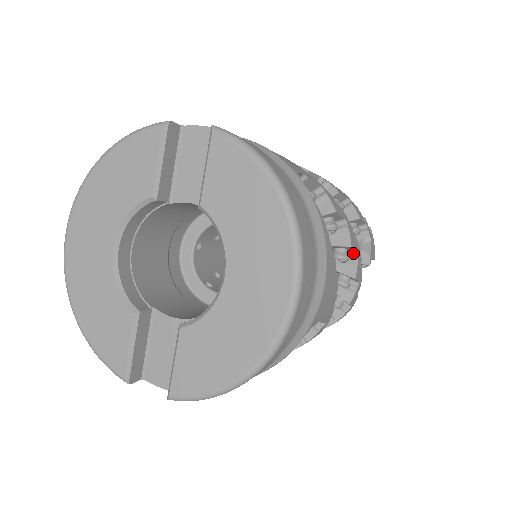
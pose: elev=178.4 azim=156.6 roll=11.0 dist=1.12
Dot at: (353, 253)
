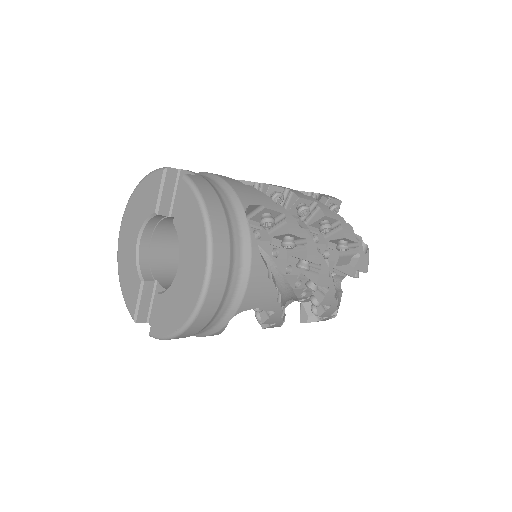
Dot at: (318, 265)
